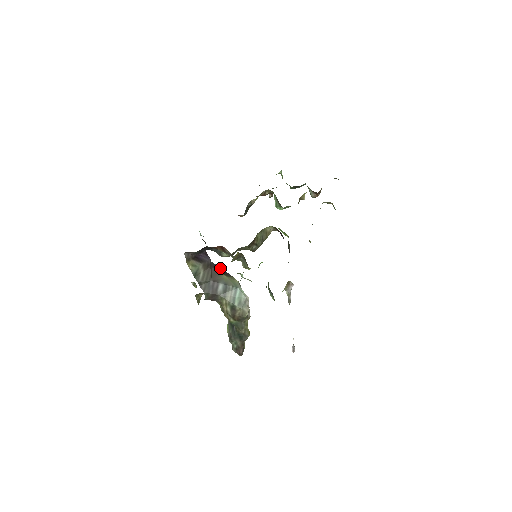
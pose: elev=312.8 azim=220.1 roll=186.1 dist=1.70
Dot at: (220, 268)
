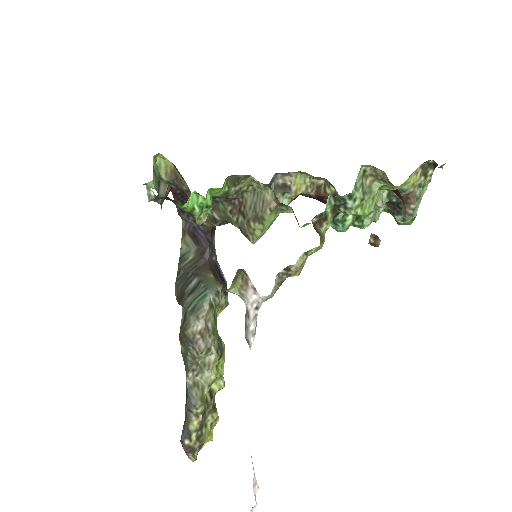
Dot at: (222, 274)
